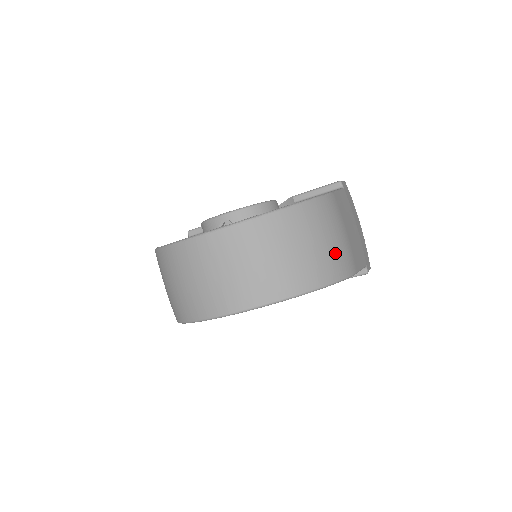
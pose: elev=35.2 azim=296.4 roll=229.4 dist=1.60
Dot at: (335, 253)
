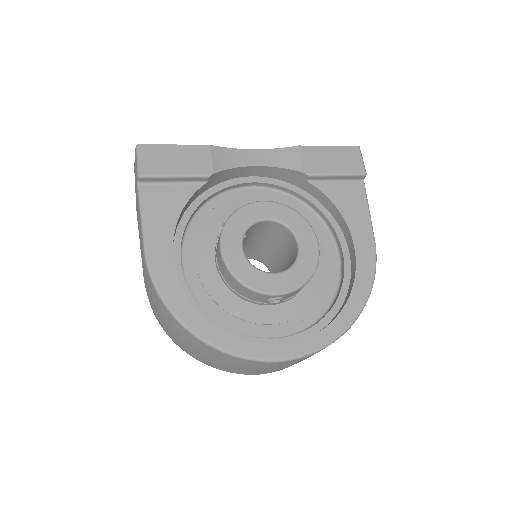
Dot at: occluded
